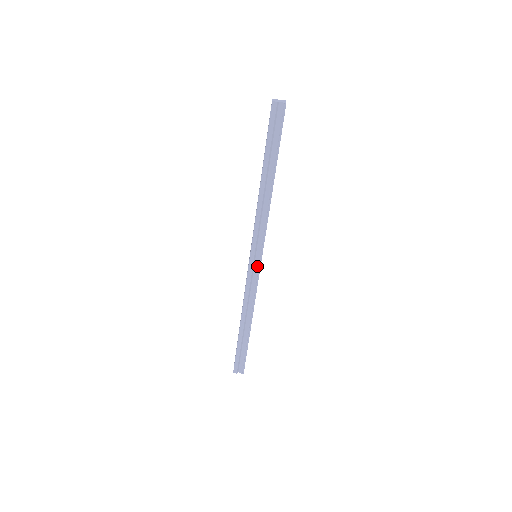
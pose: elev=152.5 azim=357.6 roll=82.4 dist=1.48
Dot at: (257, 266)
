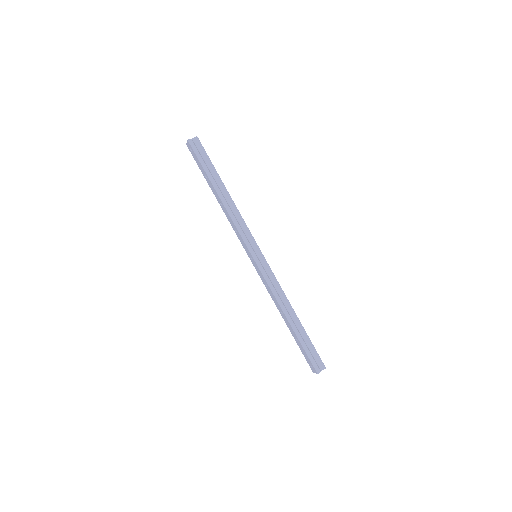
Dot at: (263, 260)
